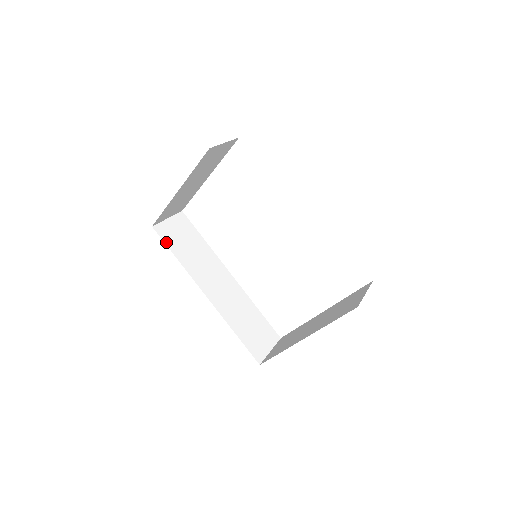
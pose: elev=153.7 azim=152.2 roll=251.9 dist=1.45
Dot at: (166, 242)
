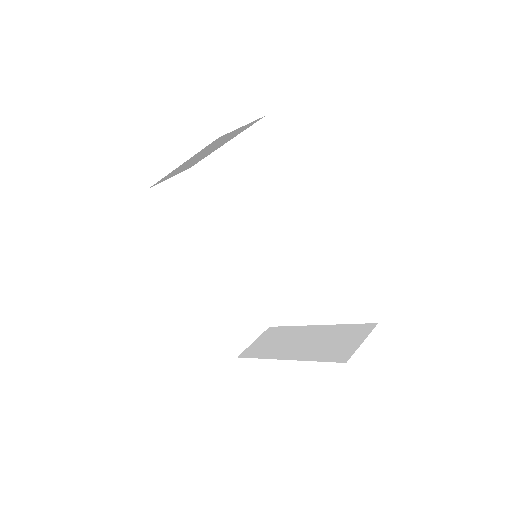
Dot at: (161, 210)
